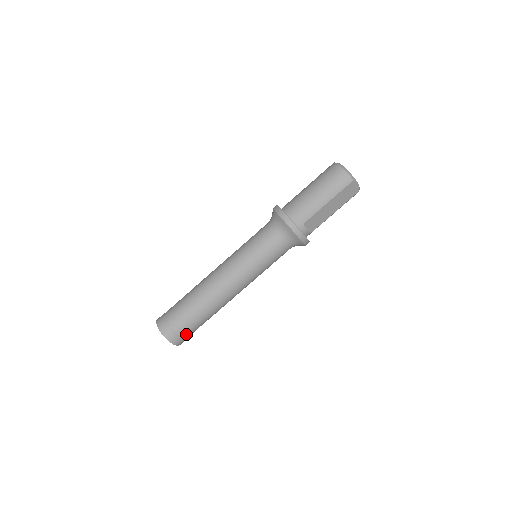
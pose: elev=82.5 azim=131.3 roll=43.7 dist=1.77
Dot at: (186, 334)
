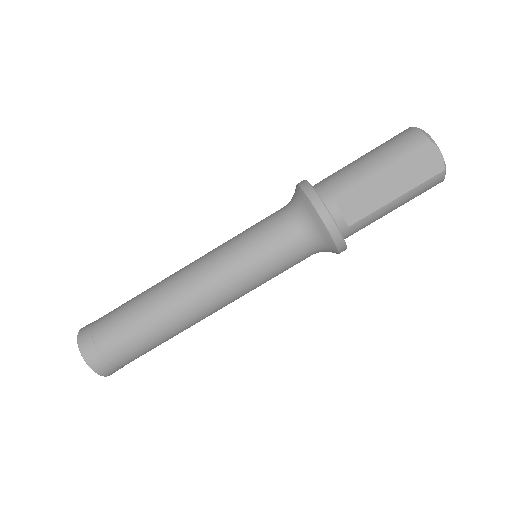
Dot at: (111, 352)
